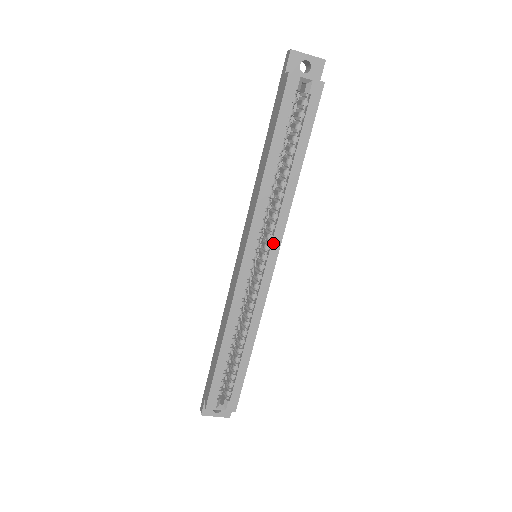
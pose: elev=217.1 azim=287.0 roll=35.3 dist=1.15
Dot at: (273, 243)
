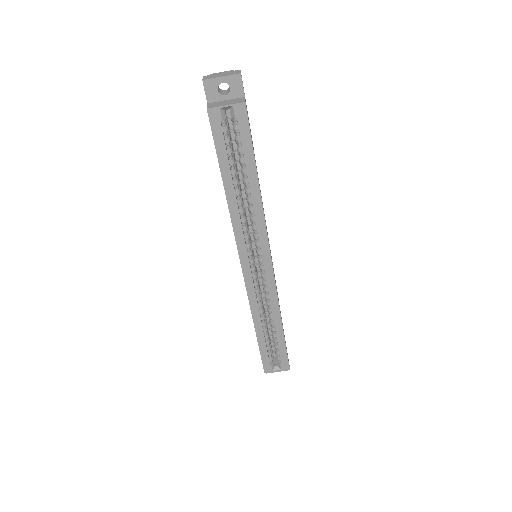
Dot at: (262, 248)
